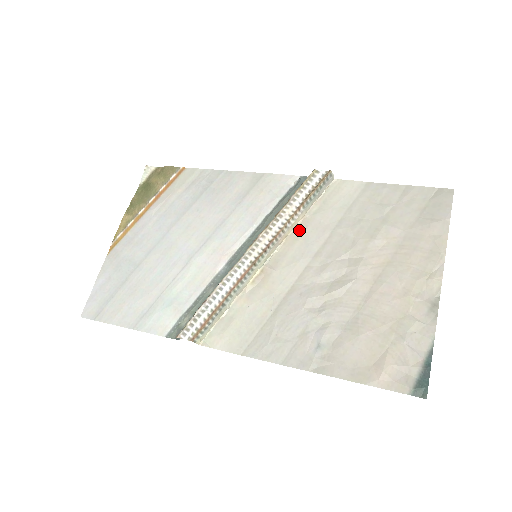
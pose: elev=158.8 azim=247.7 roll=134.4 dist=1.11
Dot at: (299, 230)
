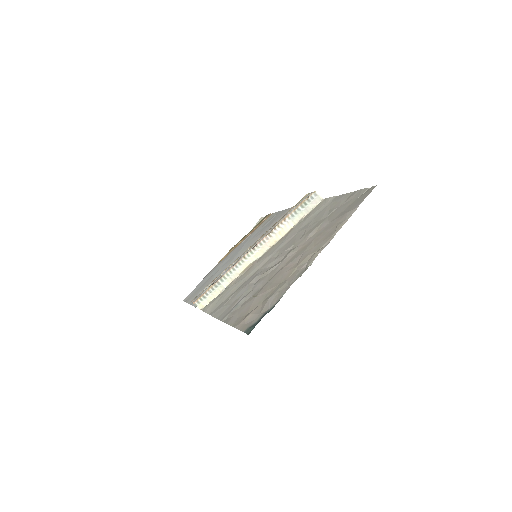
Dot at: (284, 236)
